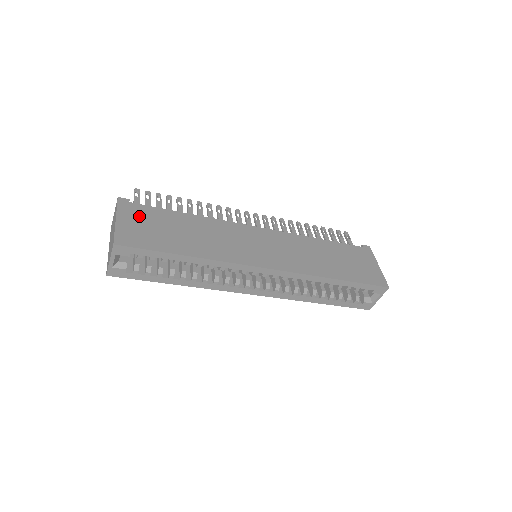
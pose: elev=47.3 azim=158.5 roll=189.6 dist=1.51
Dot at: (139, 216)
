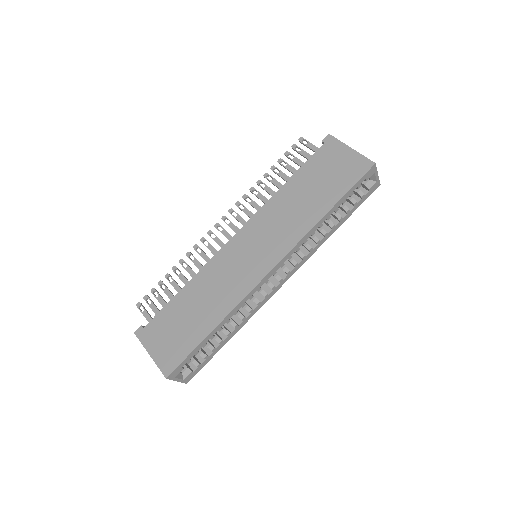
Dot at: (158, 333)
